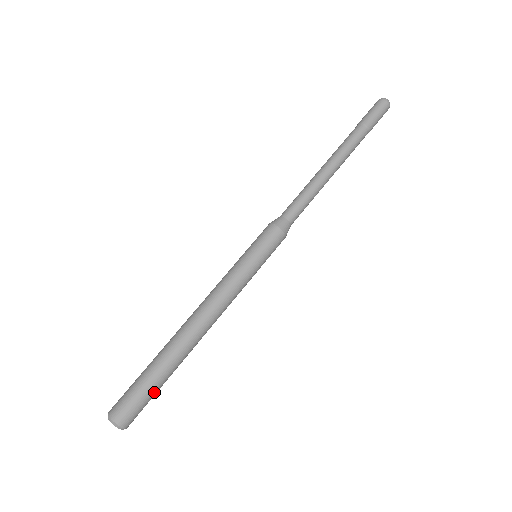
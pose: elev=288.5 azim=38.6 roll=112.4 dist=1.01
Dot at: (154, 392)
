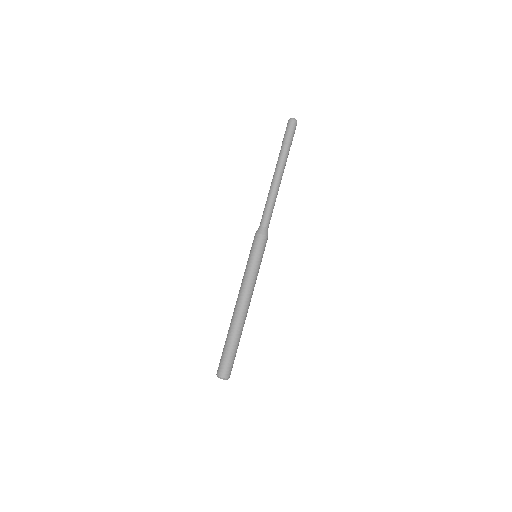
Dot at: (235, 354)
